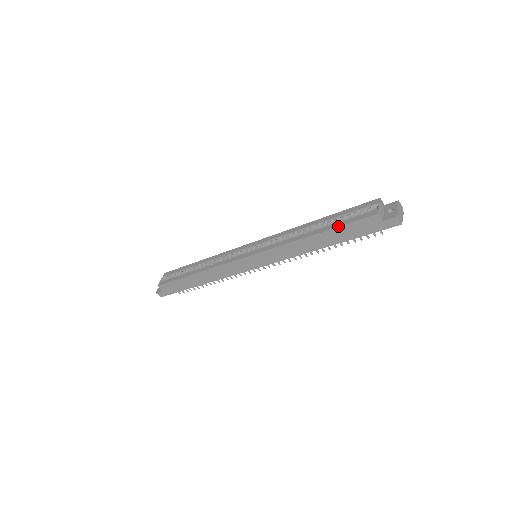
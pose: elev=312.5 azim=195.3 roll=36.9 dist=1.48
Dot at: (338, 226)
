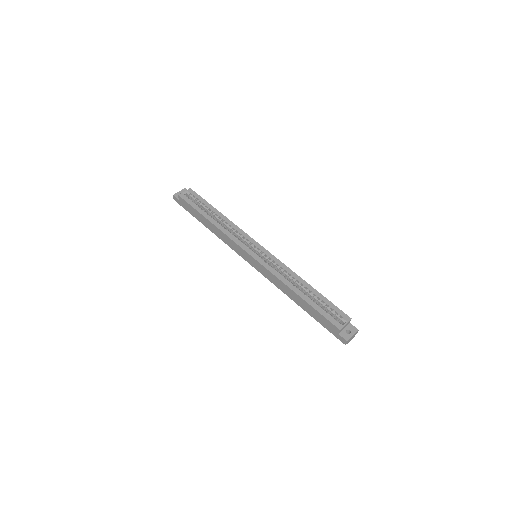
Dot at: (315, 308)
